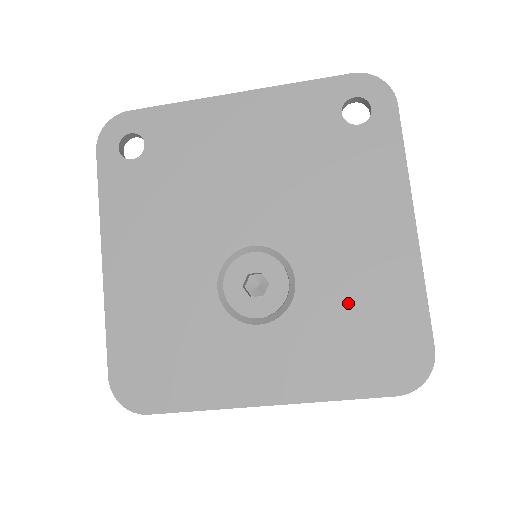
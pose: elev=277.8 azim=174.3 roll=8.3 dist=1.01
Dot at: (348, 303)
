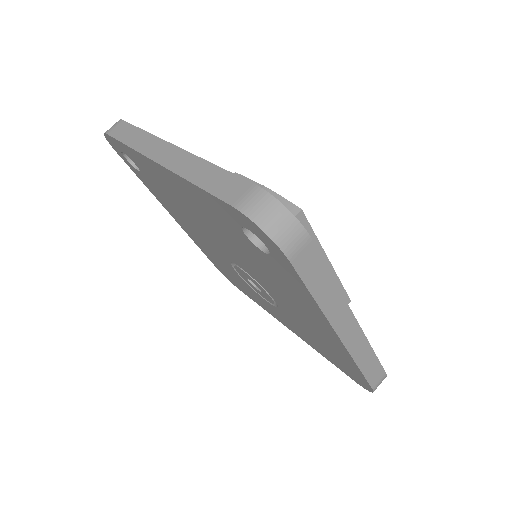
Dot at: (311, 333)
